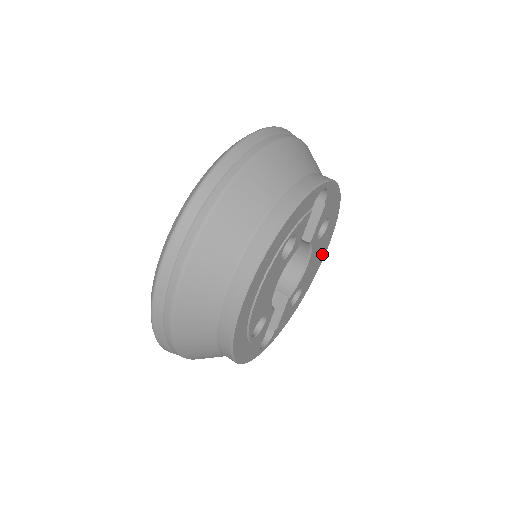
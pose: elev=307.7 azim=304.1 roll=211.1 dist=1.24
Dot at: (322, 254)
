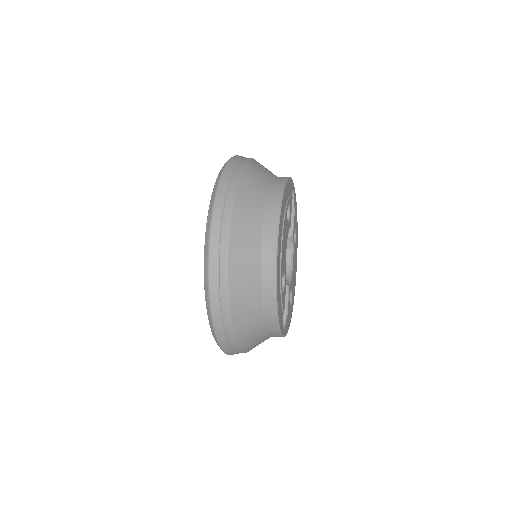
Dot at: (295, 274)
